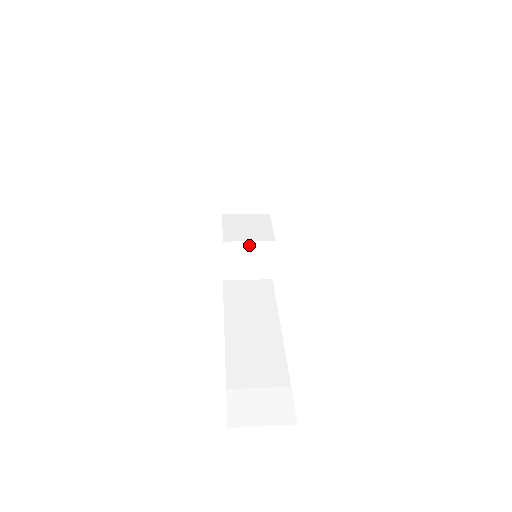
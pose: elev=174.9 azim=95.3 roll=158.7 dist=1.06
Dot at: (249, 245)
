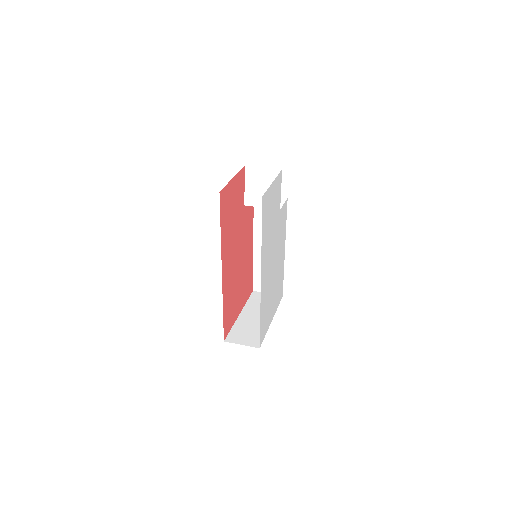
Dot at: occluded
